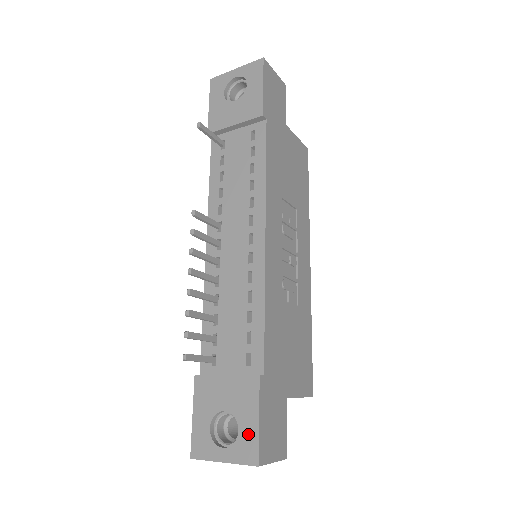
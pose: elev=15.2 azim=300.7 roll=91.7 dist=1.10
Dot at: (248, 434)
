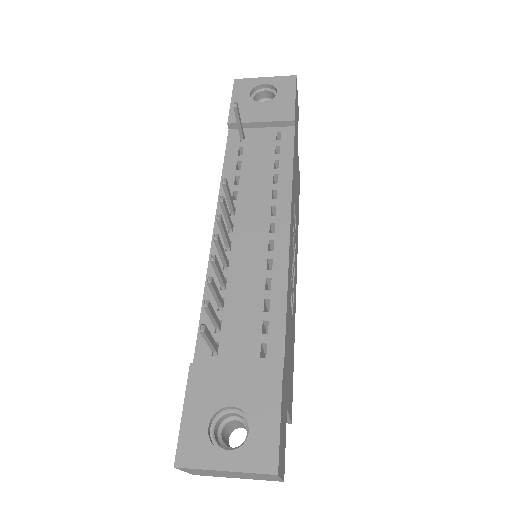
Dot at: (265, 435)
